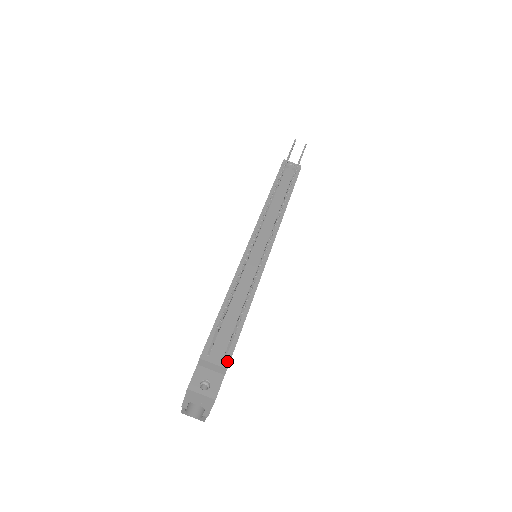
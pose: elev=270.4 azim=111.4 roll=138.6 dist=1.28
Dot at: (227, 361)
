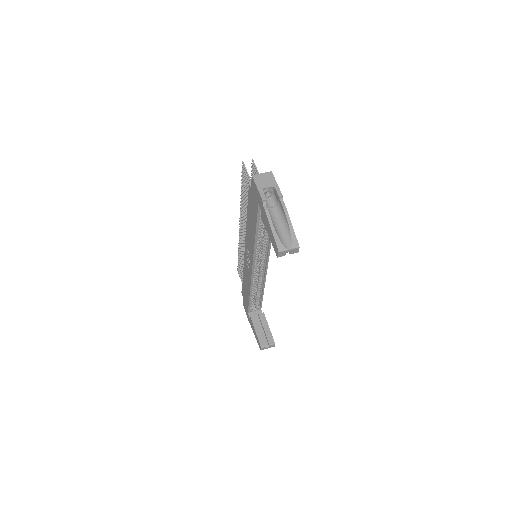
Dot at: occluded
